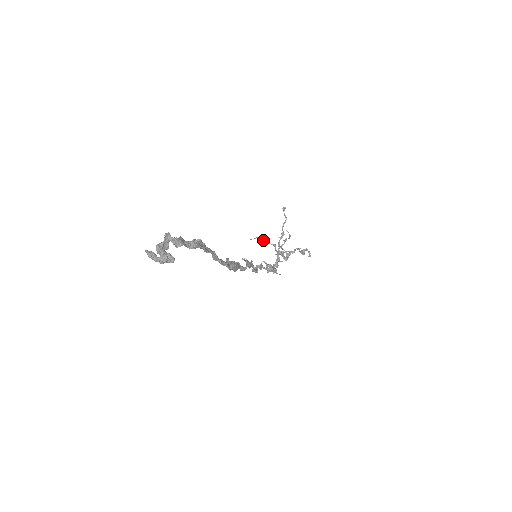
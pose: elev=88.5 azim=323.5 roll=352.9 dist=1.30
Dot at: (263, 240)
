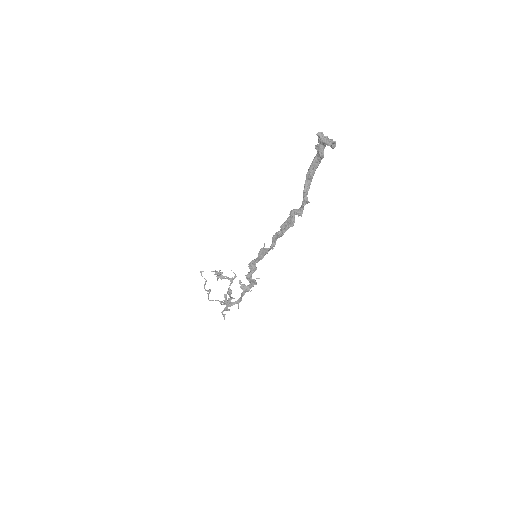
Dot at: (222, 272)
